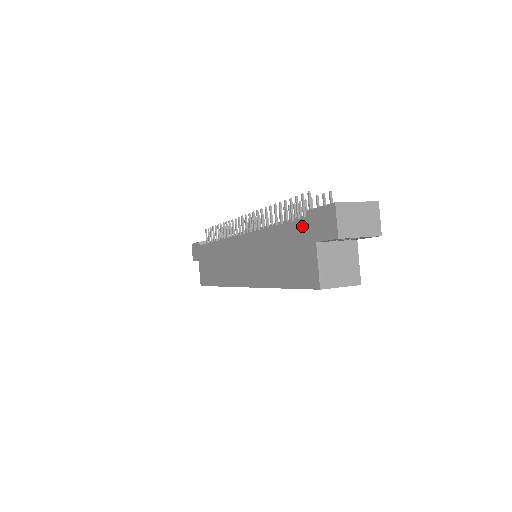
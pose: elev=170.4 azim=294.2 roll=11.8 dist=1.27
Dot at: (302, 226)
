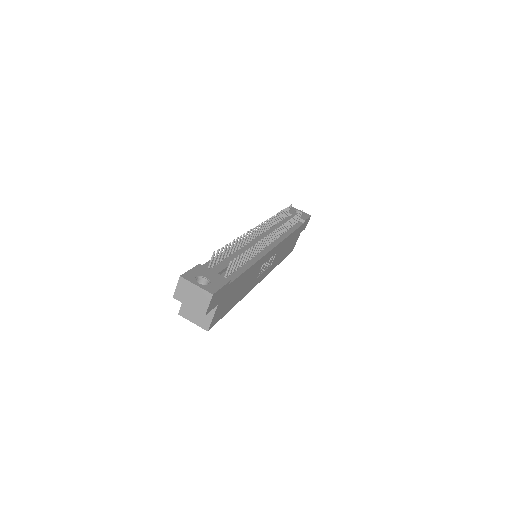
Dot at: occluded
